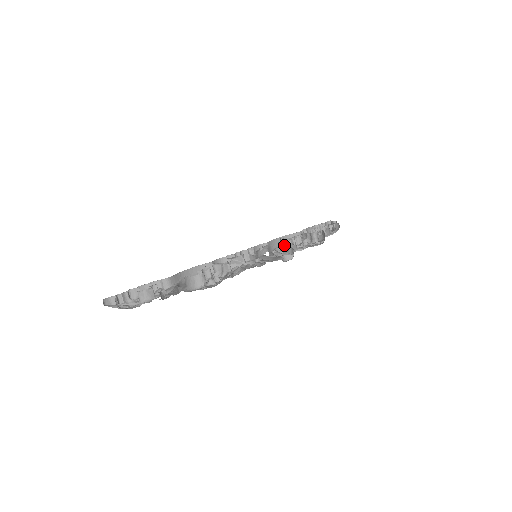
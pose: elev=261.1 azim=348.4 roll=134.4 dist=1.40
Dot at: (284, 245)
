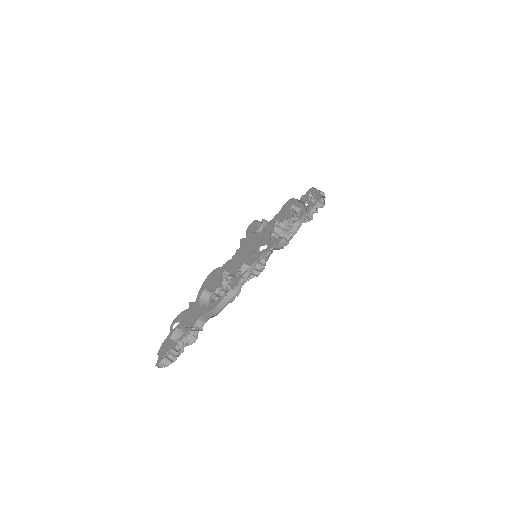
Dot at: occluded
